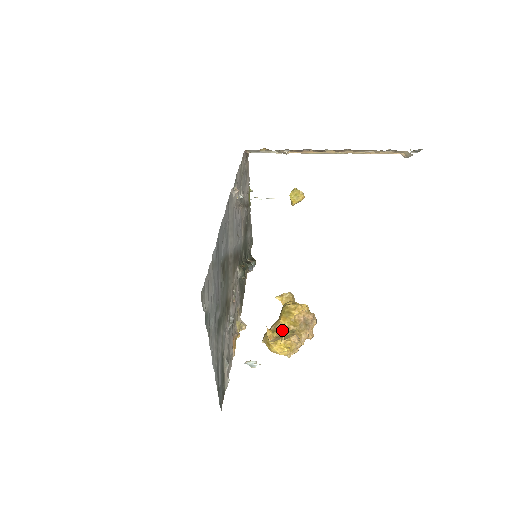
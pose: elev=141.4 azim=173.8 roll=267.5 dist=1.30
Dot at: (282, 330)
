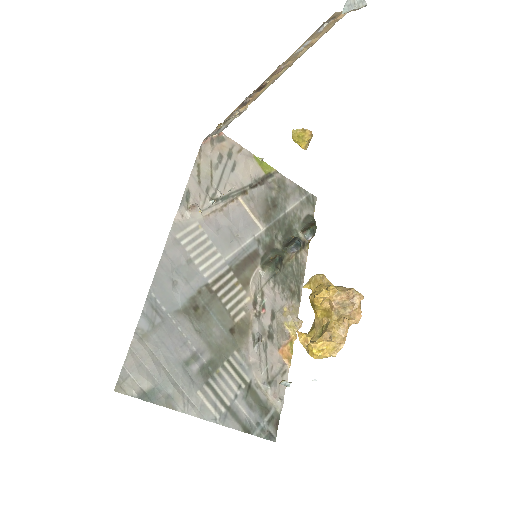
Dot at: (318, 326)
